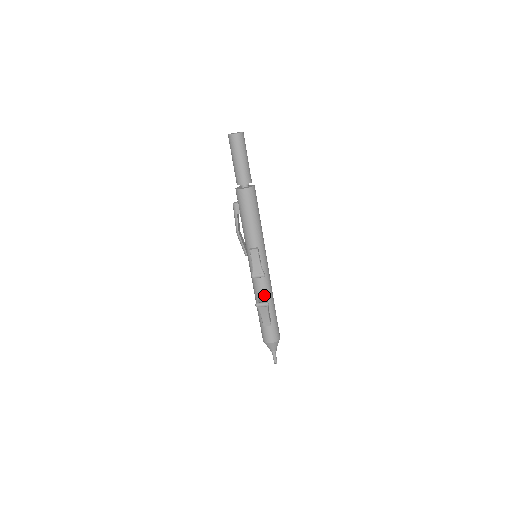
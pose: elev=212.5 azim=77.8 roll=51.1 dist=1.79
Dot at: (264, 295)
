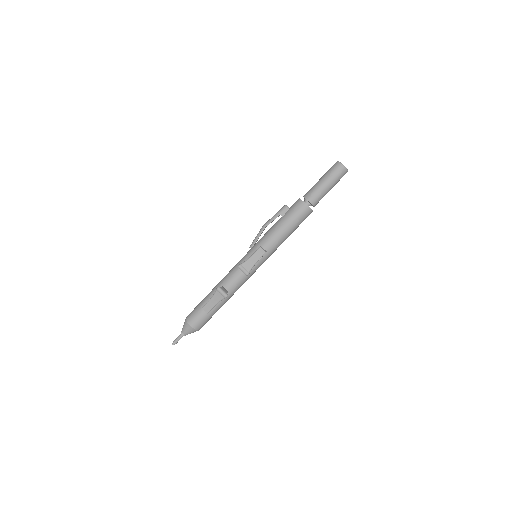
Dot at: (229, 288)
